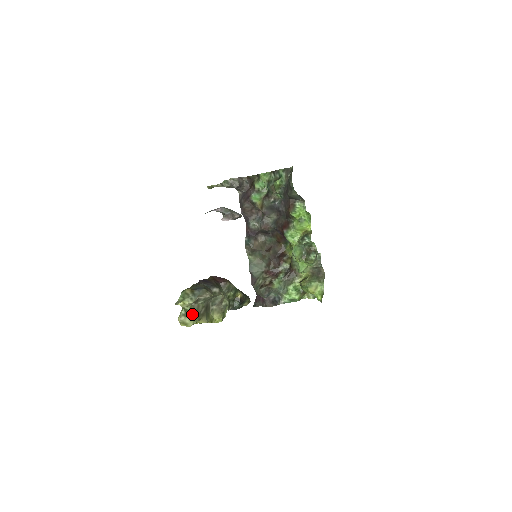
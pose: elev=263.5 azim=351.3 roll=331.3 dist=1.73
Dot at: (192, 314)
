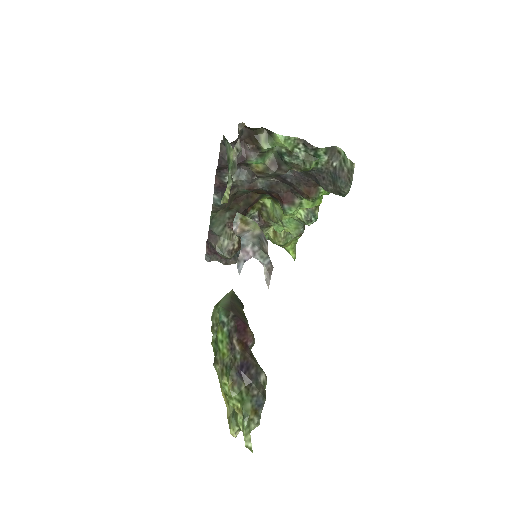
Dot at: occluded
